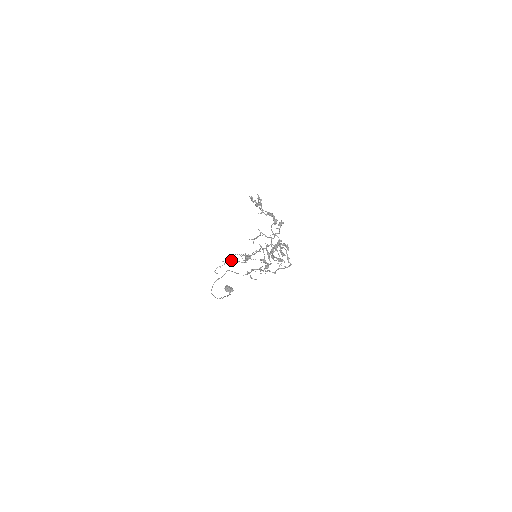
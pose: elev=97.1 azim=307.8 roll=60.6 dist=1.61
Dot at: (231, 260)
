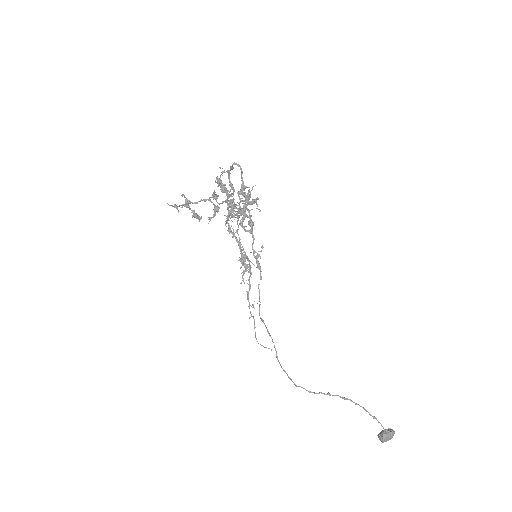
Dot at: (247, 298)
